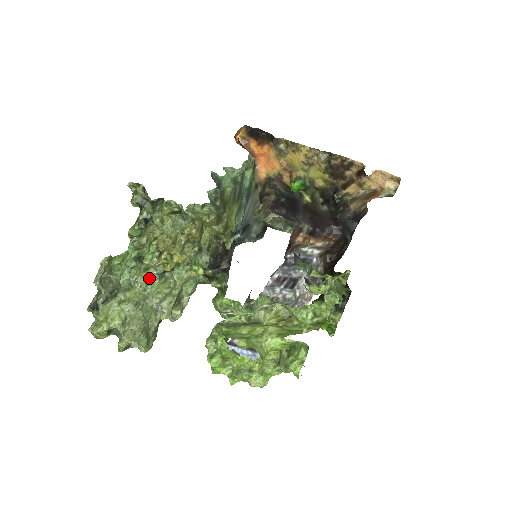
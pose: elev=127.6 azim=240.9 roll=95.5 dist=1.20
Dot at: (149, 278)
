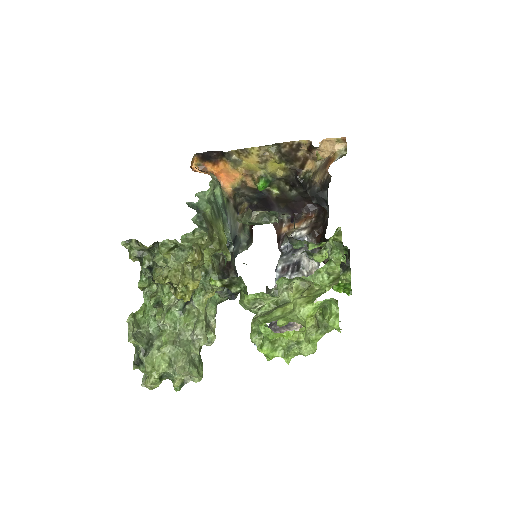
Dot at: (174, 317)
